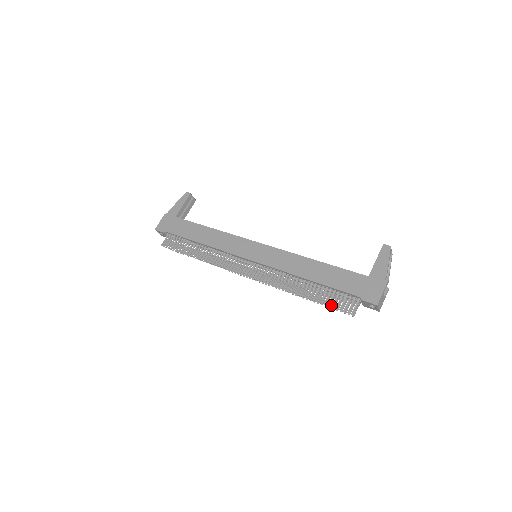
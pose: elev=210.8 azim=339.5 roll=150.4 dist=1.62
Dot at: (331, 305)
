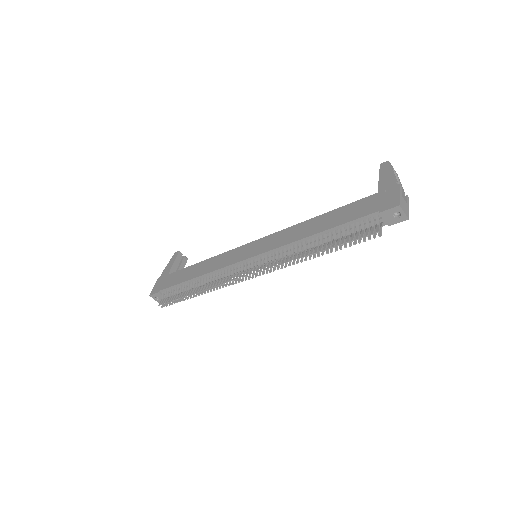
Dot at: (351, 243)
